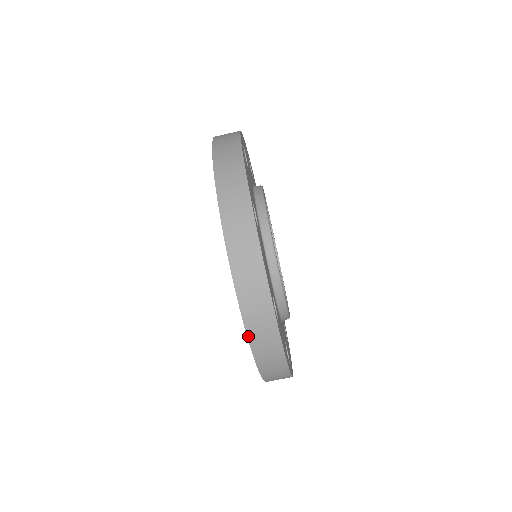
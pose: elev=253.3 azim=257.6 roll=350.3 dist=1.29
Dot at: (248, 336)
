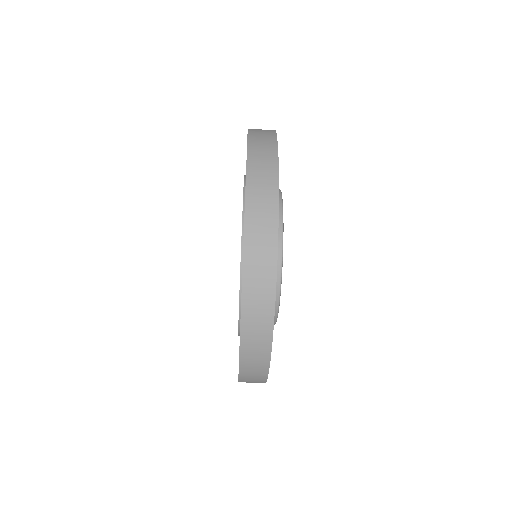
Dot at: occluded
